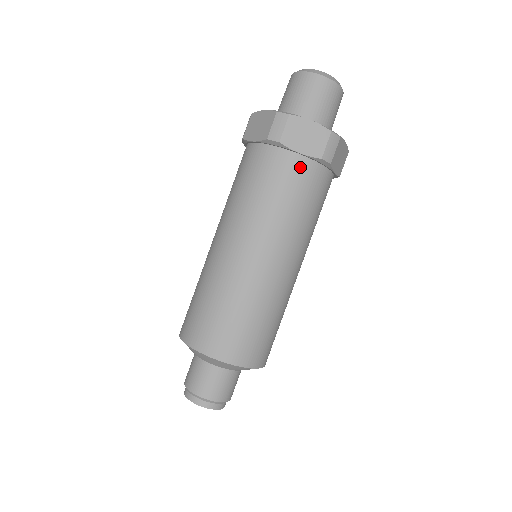
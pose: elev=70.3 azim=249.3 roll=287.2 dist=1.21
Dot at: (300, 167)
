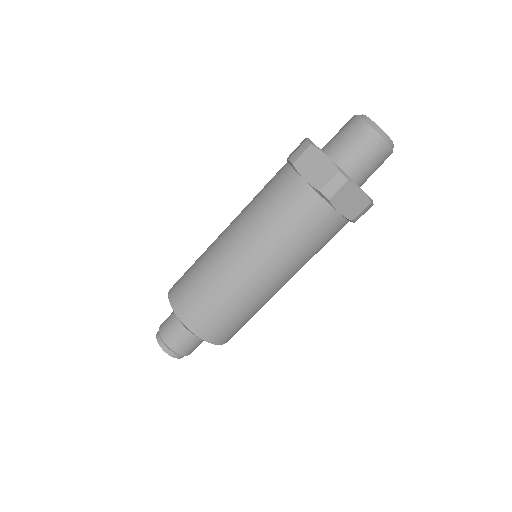
Dot at: (333, 222)
